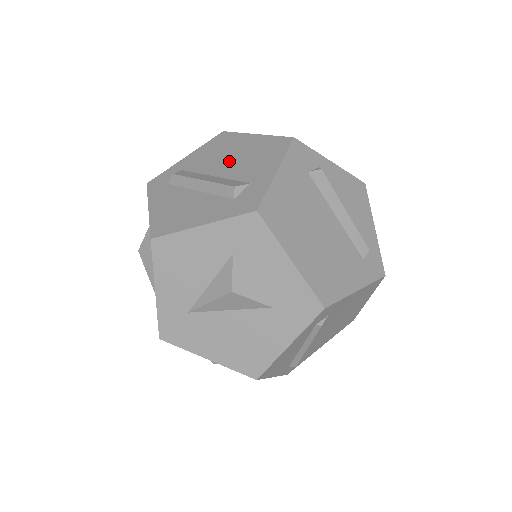
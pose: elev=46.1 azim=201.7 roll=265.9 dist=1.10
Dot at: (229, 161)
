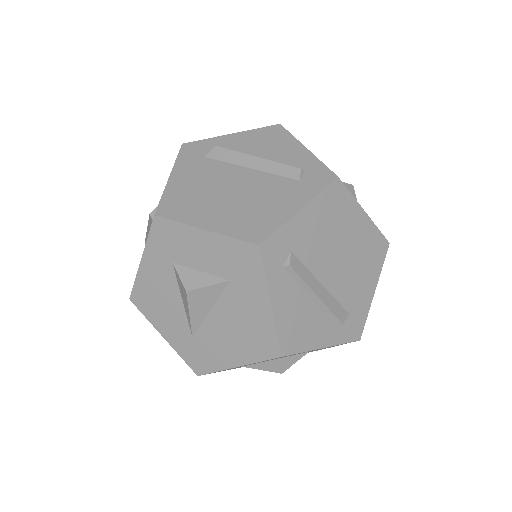
Dot at: occluded
